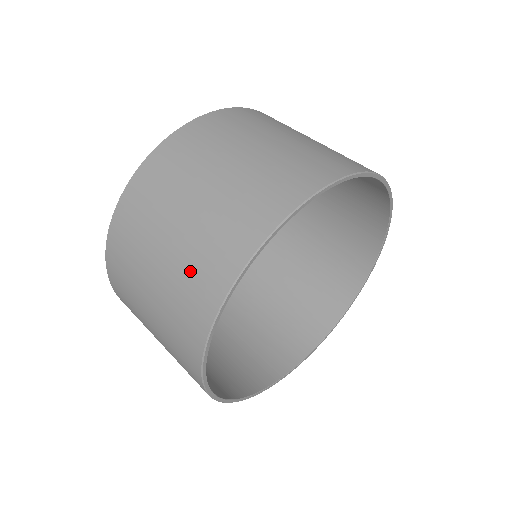
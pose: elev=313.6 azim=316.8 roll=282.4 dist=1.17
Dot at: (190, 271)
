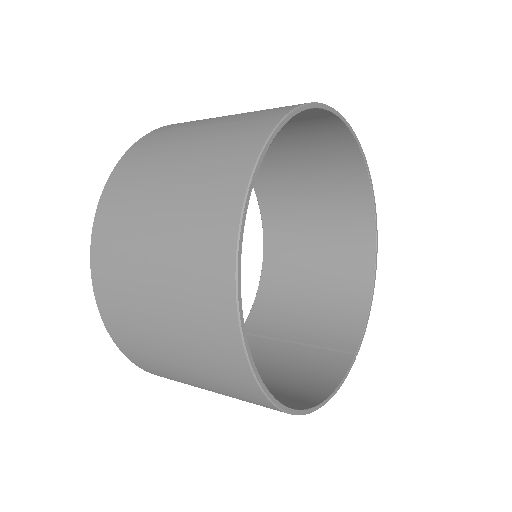
Dot at: (191, 304)
